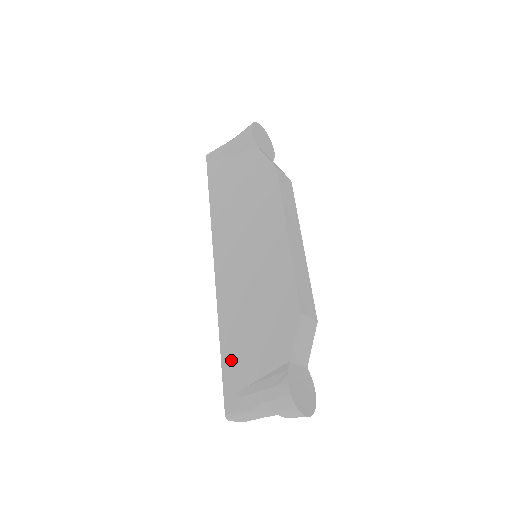
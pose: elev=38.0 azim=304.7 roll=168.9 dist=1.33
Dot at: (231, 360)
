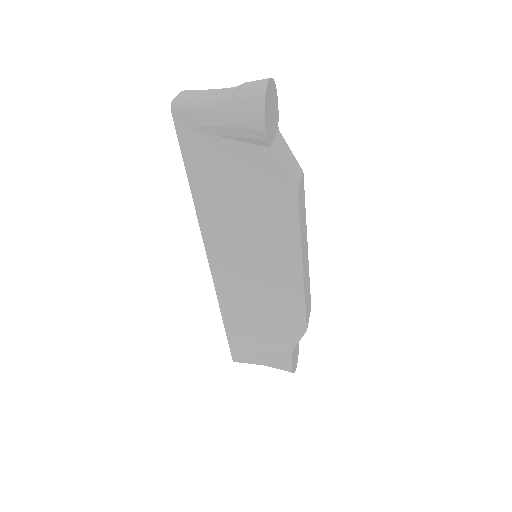
Dot at: (237, 337)
